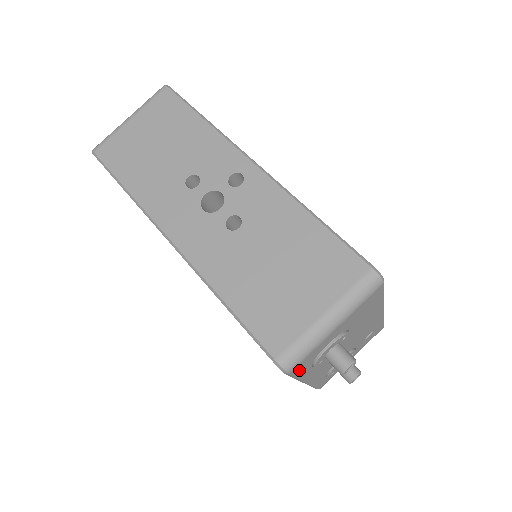
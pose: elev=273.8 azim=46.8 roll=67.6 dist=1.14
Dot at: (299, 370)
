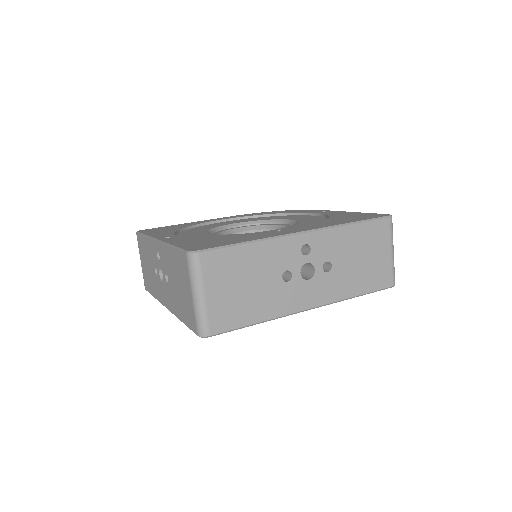
Dot at: occluded
